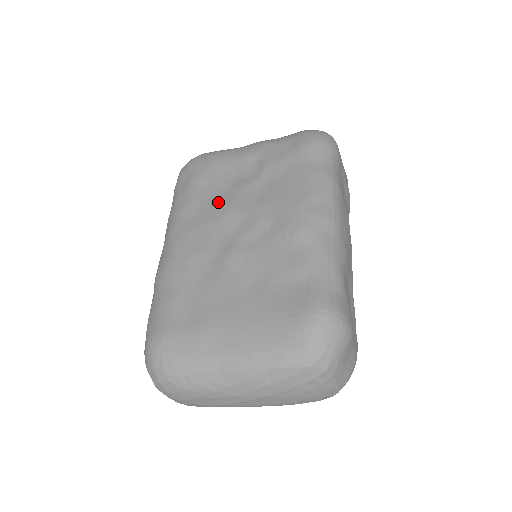
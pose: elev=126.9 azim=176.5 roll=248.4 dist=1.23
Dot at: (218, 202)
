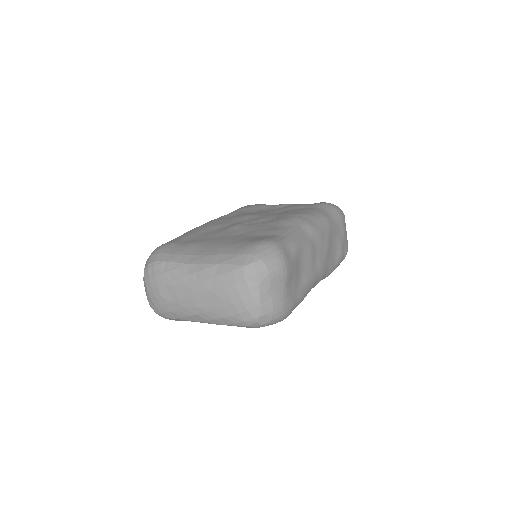
Dot at: (248, 213)
